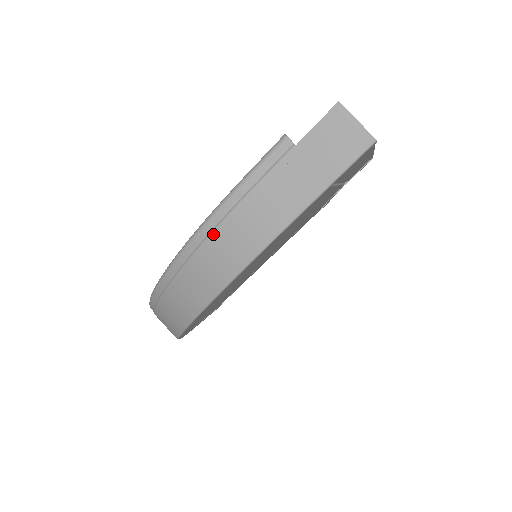
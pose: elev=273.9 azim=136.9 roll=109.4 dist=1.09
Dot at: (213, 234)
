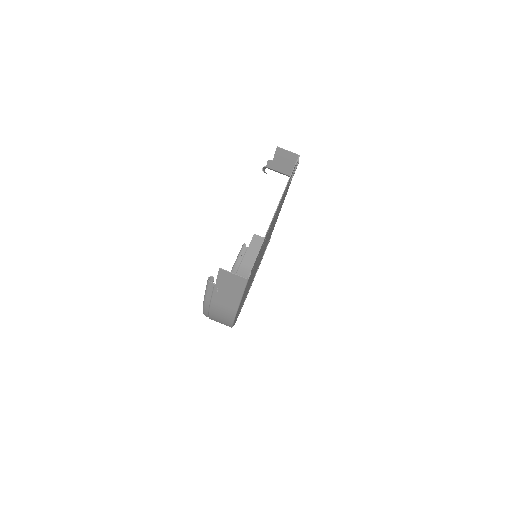
Dot at: (210, 314)
